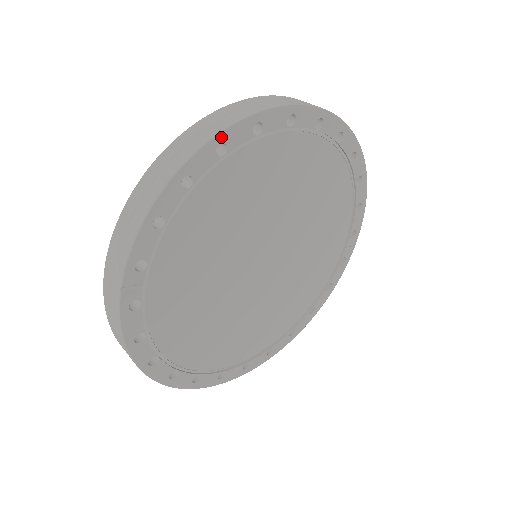
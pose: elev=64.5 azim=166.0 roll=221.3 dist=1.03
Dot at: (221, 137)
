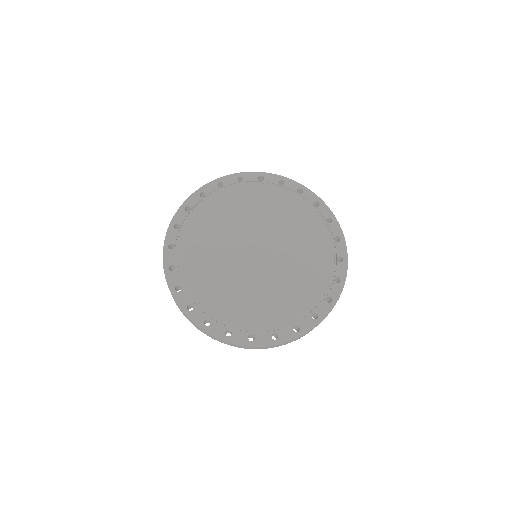
Dot at: (201, 190)
